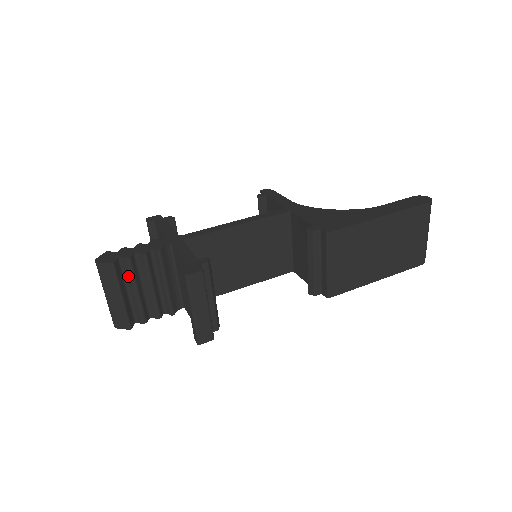
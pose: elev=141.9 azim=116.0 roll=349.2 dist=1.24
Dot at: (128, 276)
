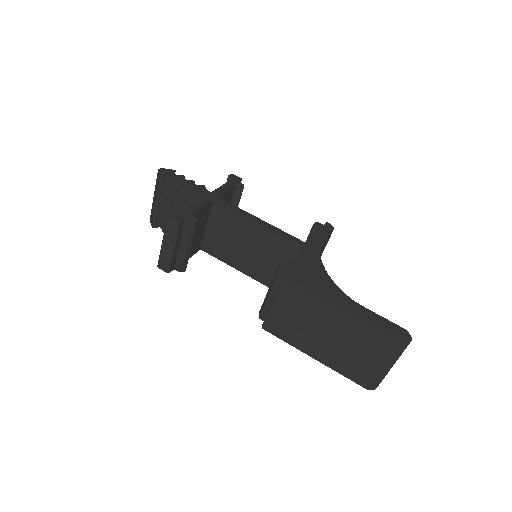
Dot at: (168, 193)
